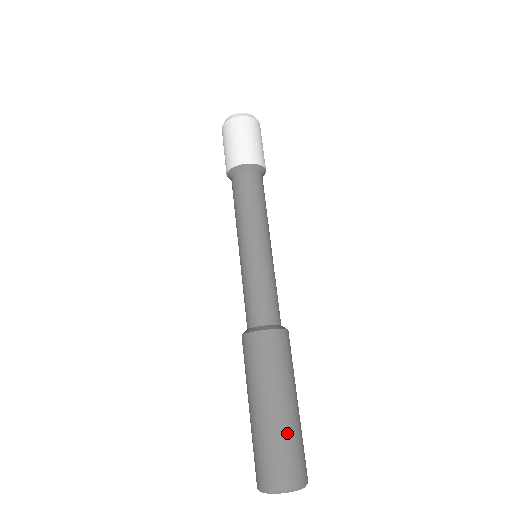
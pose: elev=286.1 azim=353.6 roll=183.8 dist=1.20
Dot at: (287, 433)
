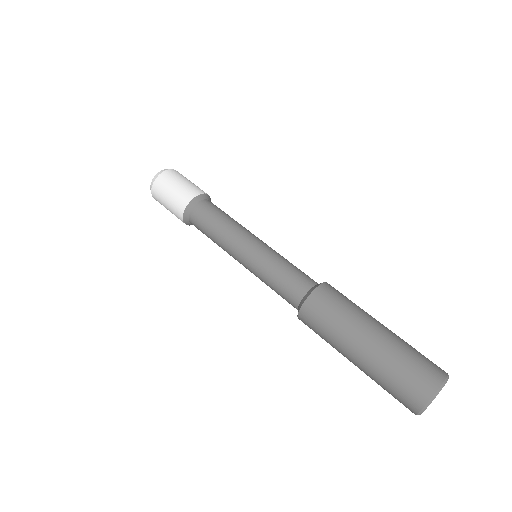
Dot at: (396, 350)
